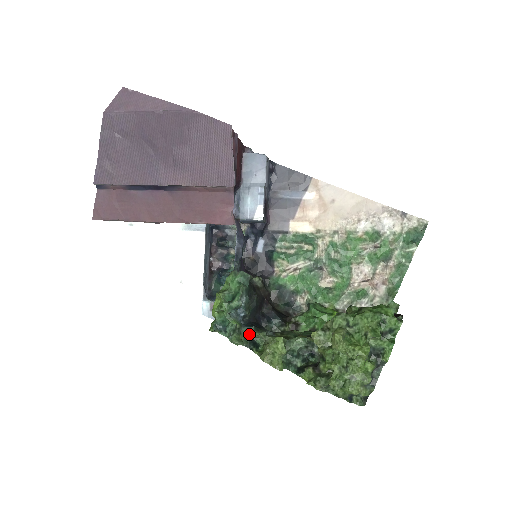
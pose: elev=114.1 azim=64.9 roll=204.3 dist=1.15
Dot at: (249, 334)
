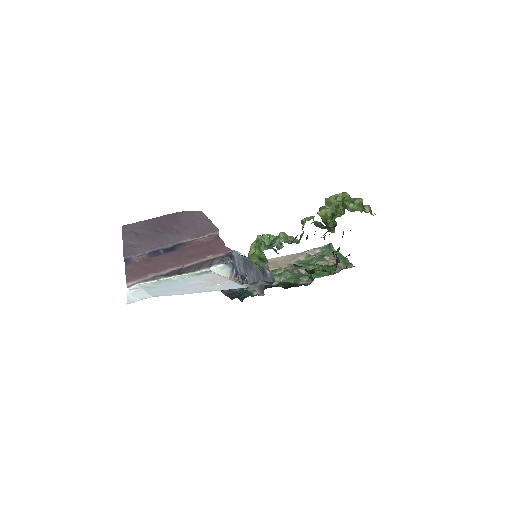
Dot at: occluded
